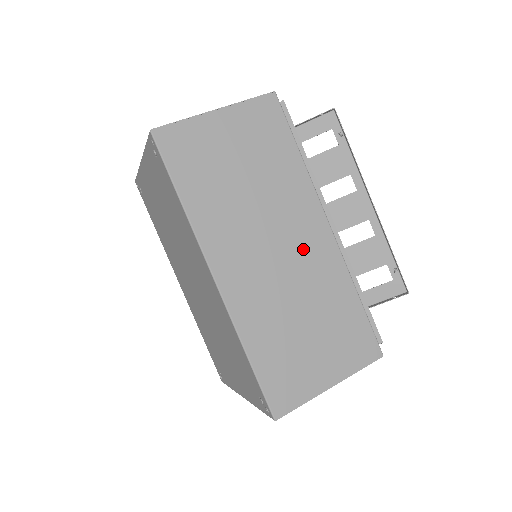
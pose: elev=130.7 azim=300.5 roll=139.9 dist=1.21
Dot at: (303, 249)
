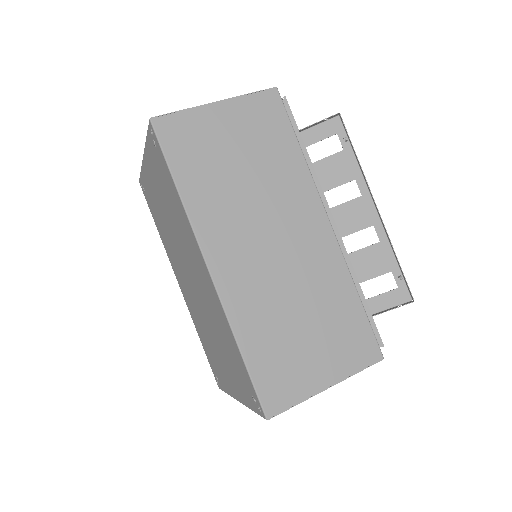
Dot at: (301, 244)
